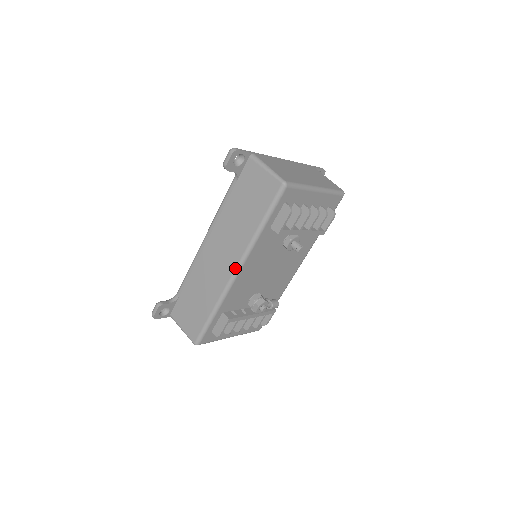
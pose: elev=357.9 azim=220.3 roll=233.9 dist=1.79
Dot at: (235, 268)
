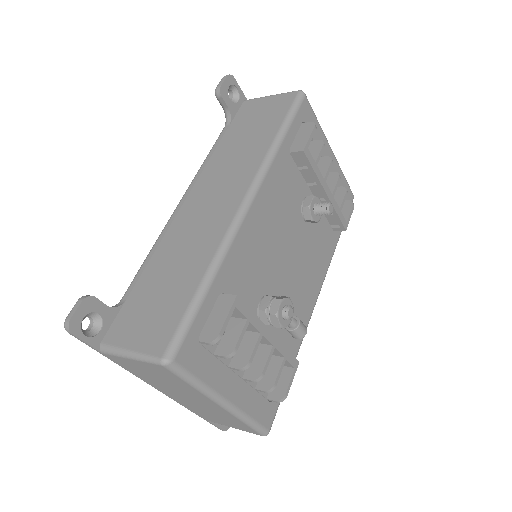
Dot at: (244, 196)
